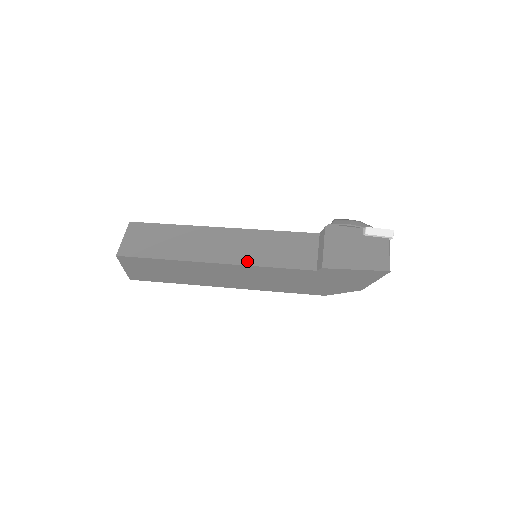
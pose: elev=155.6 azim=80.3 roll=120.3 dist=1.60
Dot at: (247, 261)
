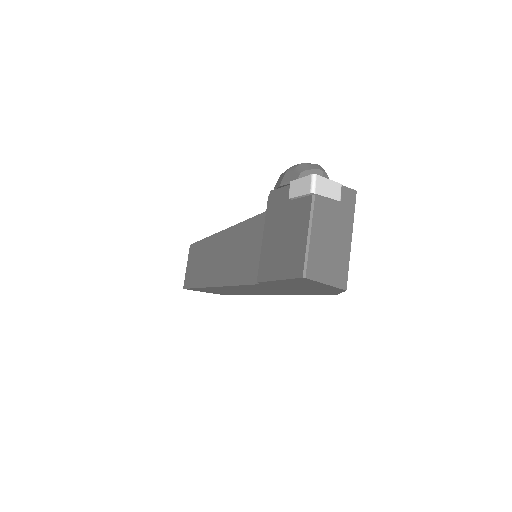
Dot at: (225, 279)
